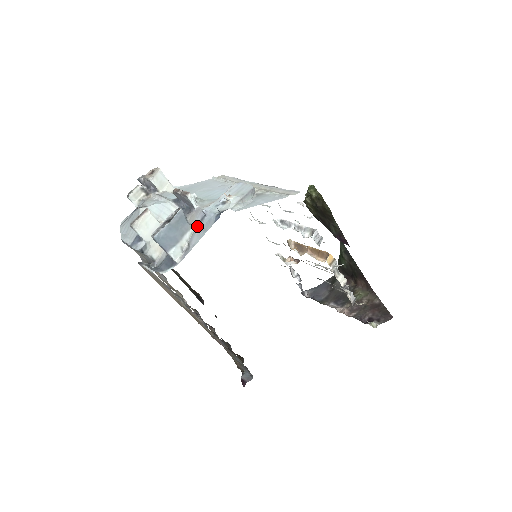
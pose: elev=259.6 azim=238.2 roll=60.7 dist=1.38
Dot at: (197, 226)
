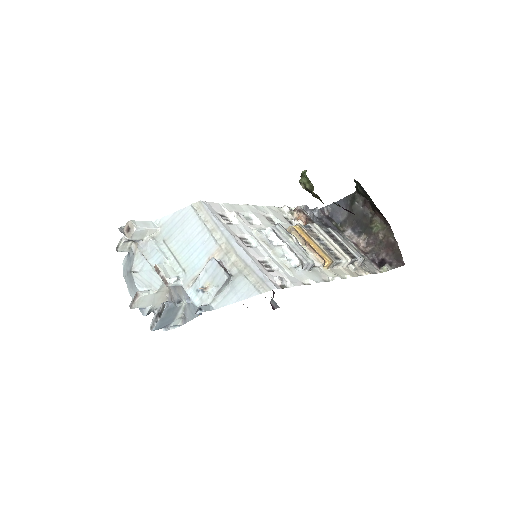
Dot at: (186, 304)
